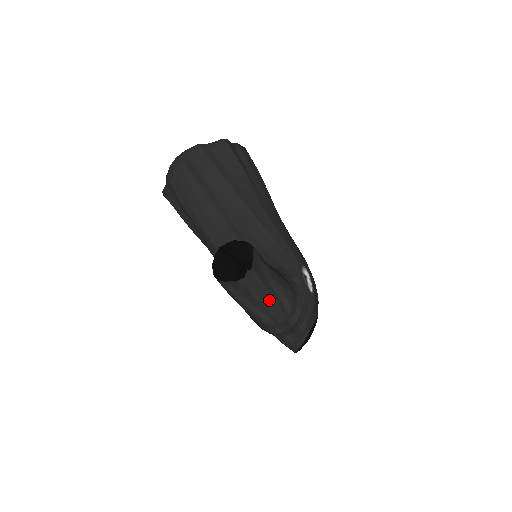
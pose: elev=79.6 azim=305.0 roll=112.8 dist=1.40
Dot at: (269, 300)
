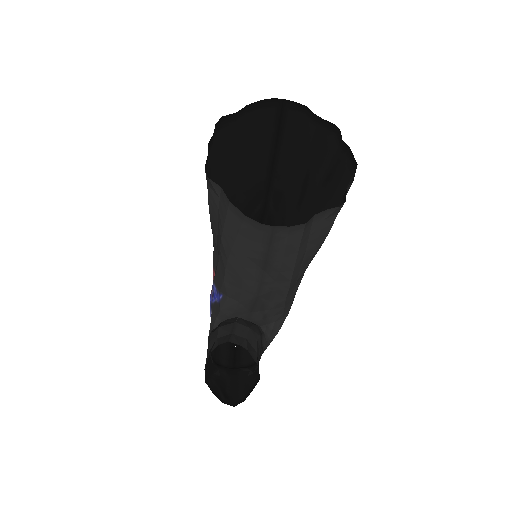
Dot at: (236, 385)
